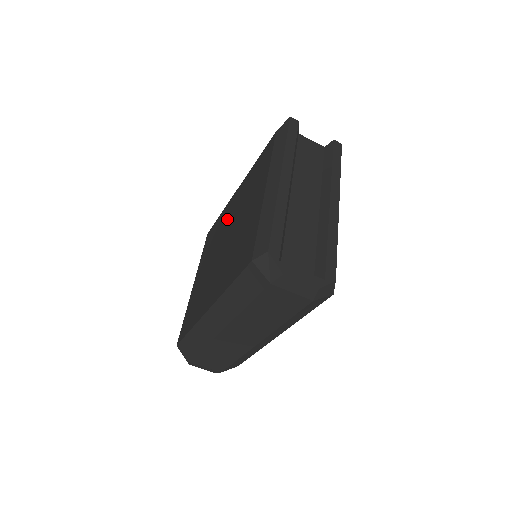
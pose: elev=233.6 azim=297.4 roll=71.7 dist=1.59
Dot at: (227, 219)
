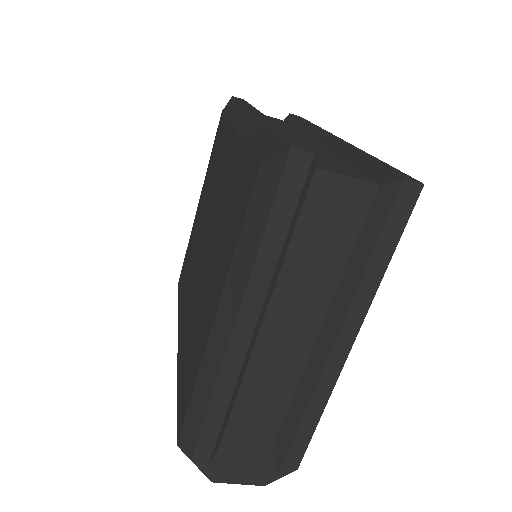
Dot at: (217, 185)
